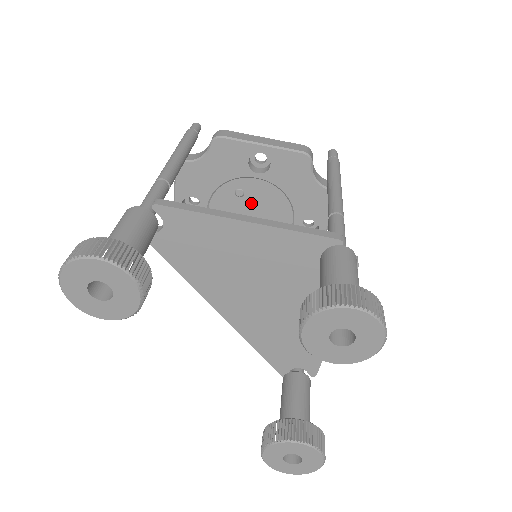
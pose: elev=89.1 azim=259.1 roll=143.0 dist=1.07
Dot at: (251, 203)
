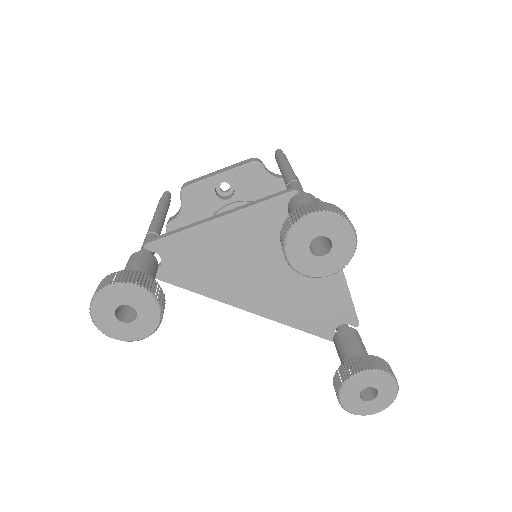
Dot at: occluded
